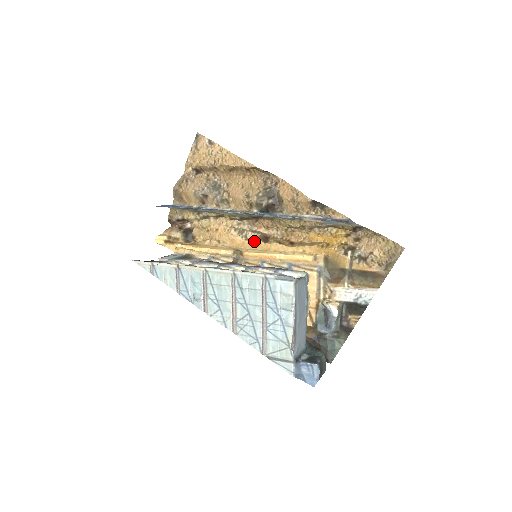
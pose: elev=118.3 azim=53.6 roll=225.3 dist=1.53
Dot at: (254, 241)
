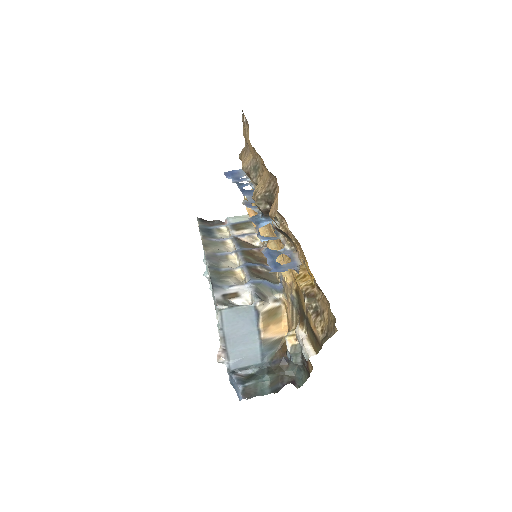
Dot at: occluded
